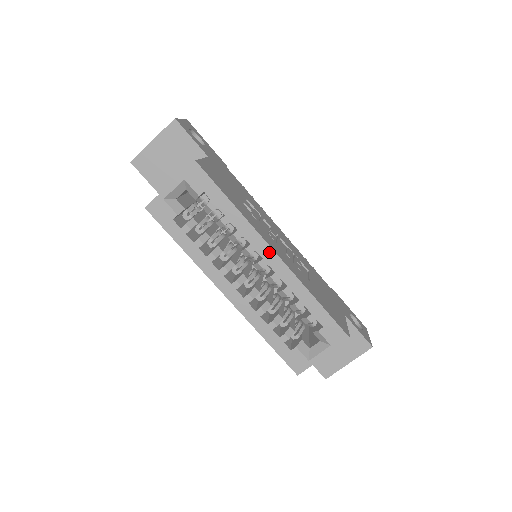
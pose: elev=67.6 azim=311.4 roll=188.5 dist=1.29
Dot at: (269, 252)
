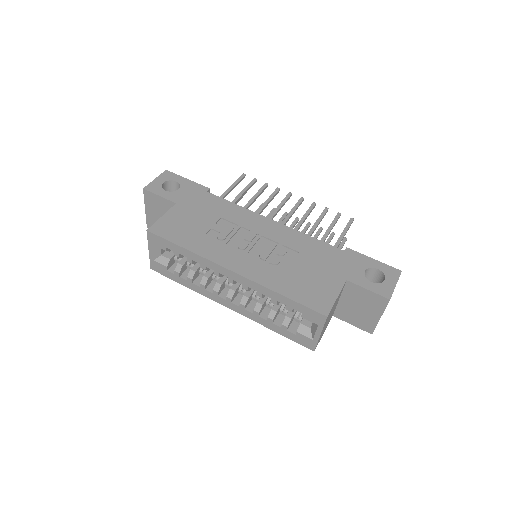
Dot at: (227, 272)
